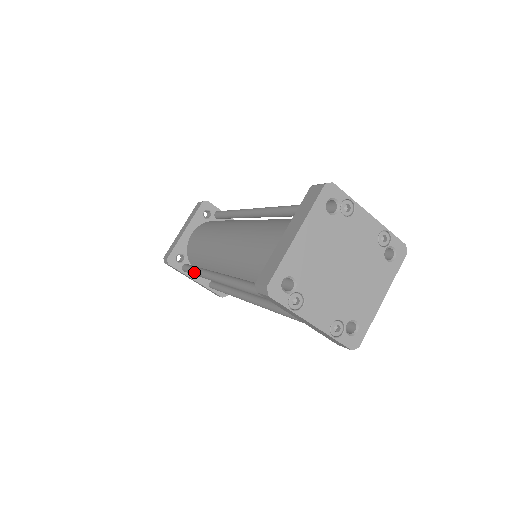
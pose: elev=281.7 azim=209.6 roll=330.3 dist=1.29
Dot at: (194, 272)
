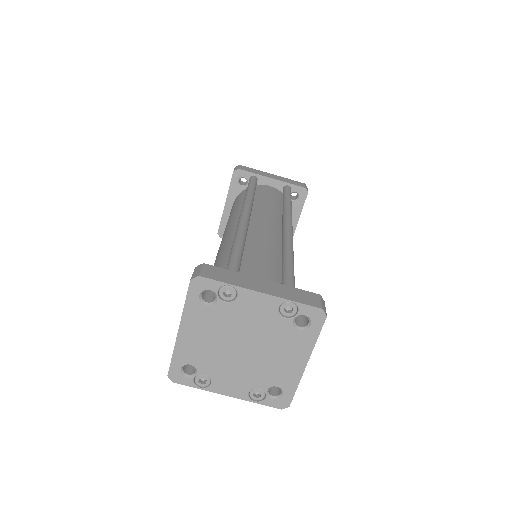
Dot at: occluded
